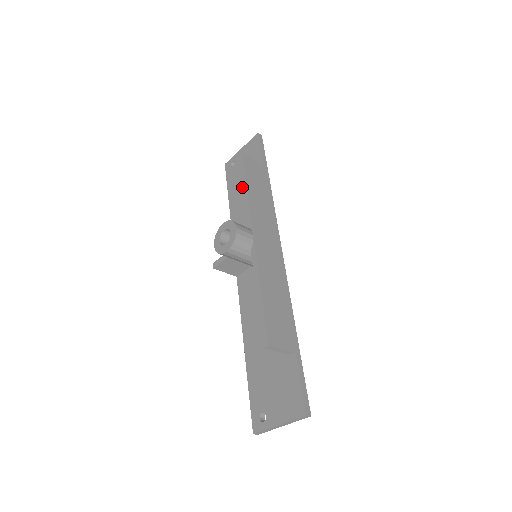
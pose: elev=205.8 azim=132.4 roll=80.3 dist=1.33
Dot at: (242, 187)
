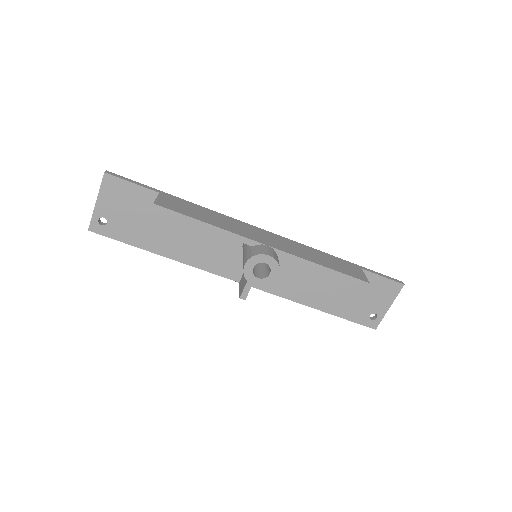
Dot at: occluded
